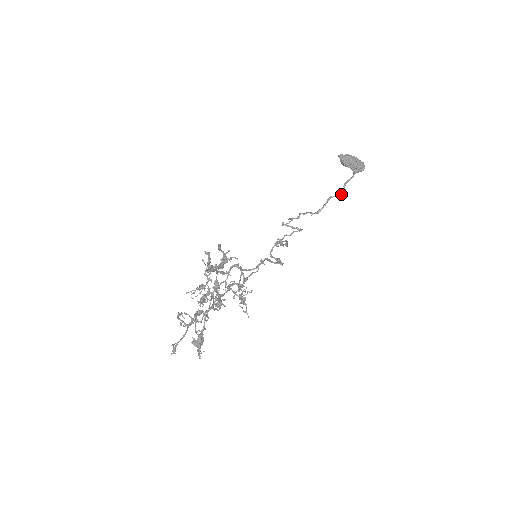
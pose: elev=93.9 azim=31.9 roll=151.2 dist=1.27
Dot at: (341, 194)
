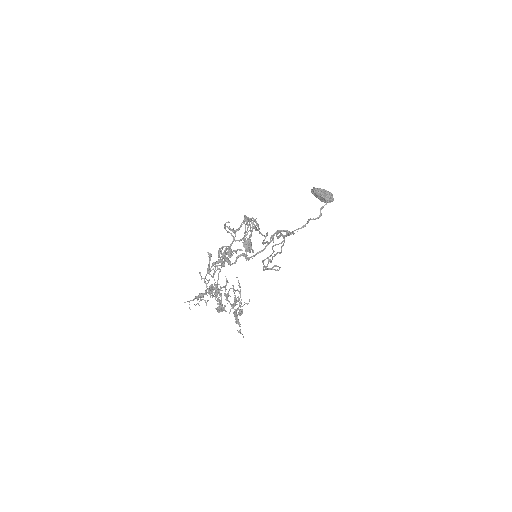
Dot at: (318, 217)
